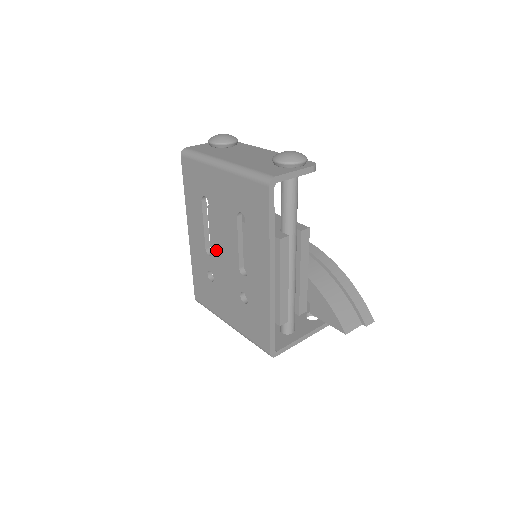
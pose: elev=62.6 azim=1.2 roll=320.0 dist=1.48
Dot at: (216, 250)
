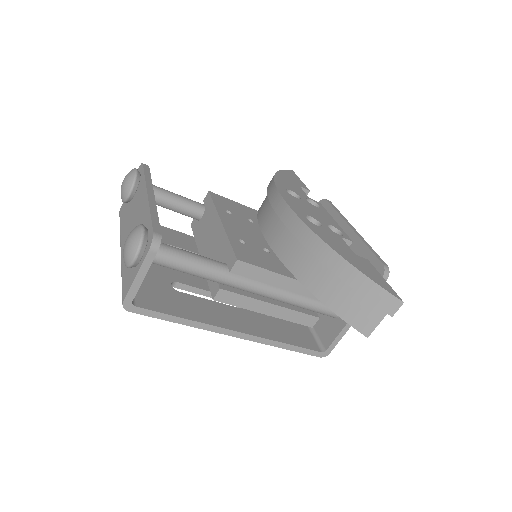
Dot at: occluded
